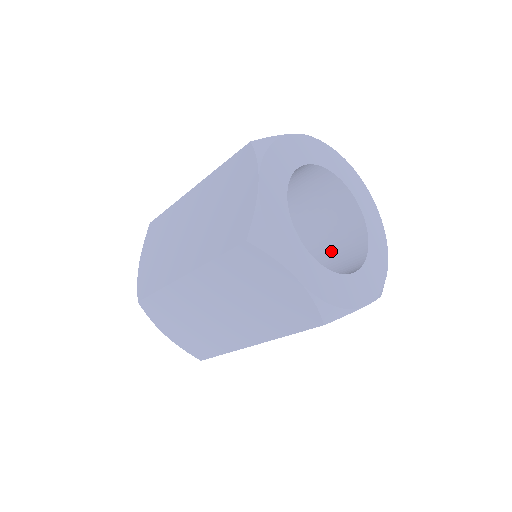
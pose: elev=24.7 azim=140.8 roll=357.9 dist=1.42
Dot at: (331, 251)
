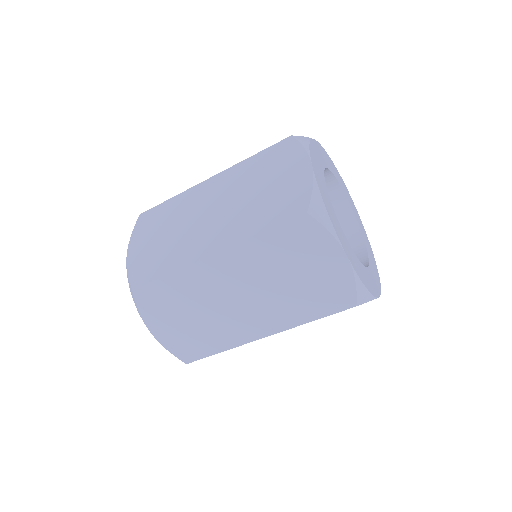
Dot at: occluded
